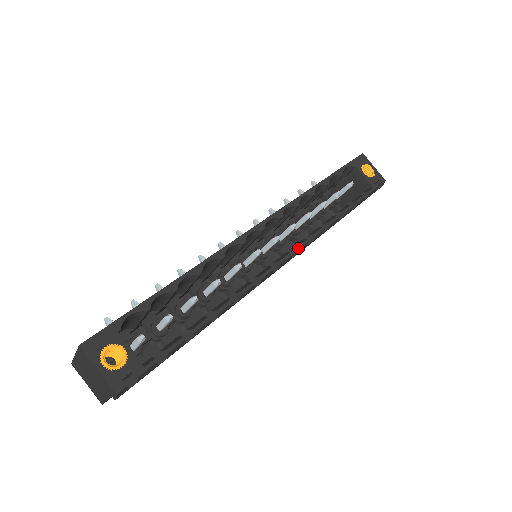
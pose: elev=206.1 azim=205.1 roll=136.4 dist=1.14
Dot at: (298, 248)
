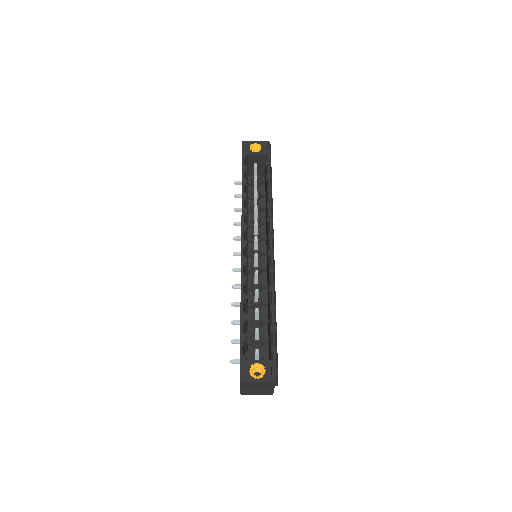
Dot at: (271, 231)
